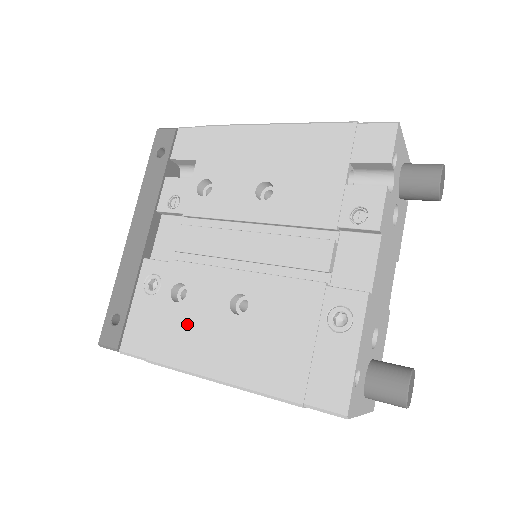
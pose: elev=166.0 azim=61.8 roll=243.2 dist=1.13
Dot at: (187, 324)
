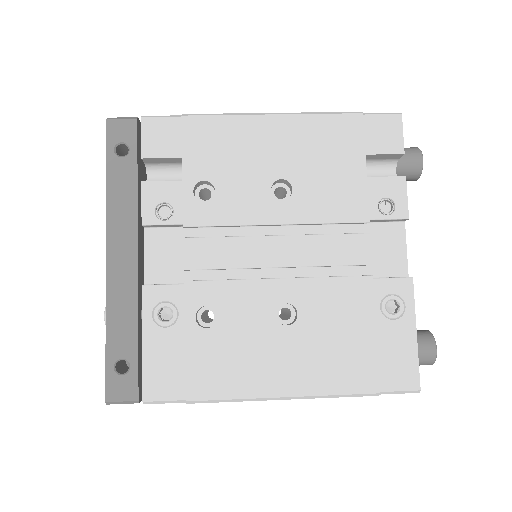
Dot at: (229, 349)
